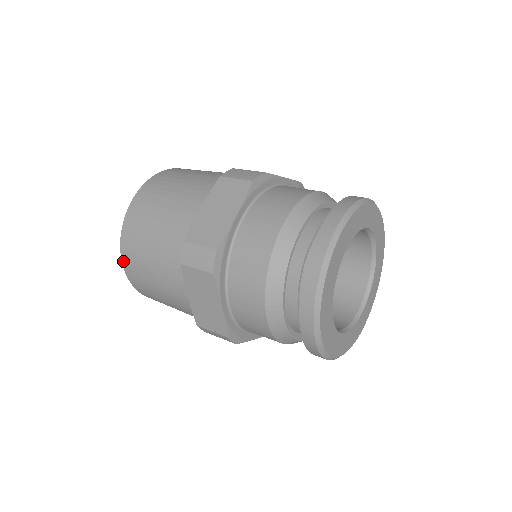
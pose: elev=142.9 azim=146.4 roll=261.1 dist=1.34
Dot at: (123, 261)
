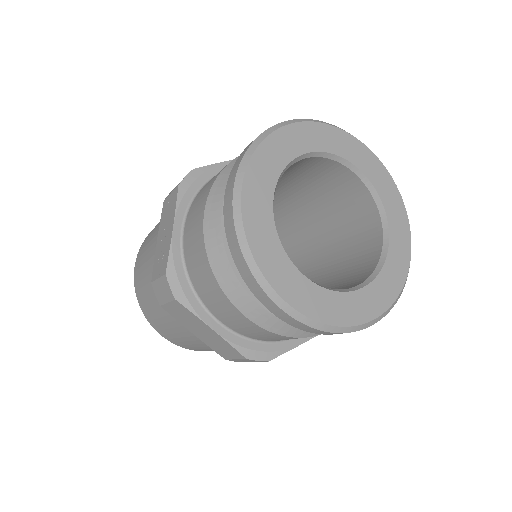
Dot at: occluded
